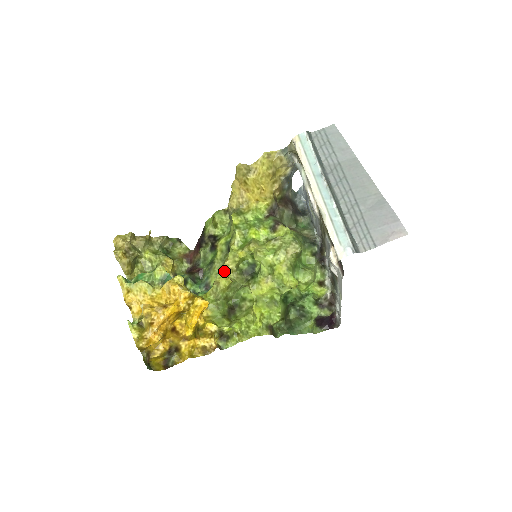
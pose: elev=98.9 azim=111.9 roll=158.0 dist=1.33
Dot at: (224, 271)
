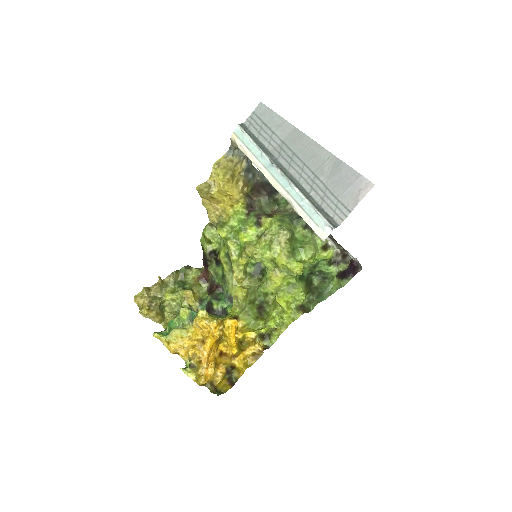
Dot at: (236, 283)
